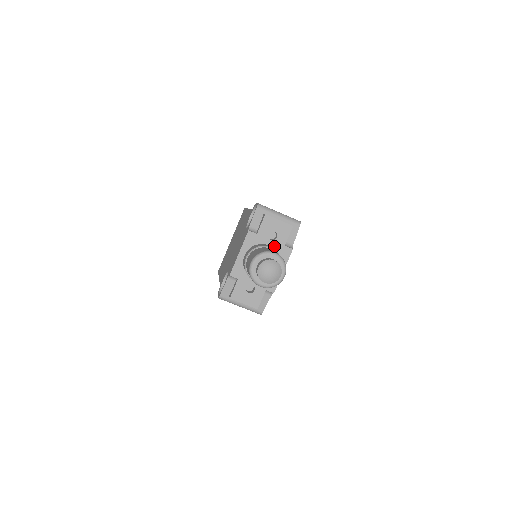
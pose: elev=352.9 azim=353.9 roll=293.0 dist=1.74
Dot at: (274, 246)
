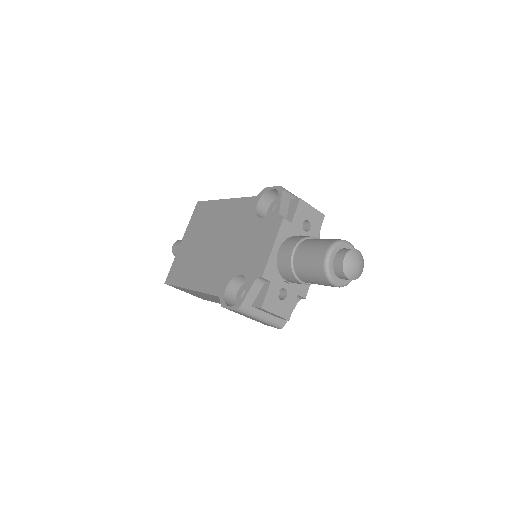
Dot at: occluded
